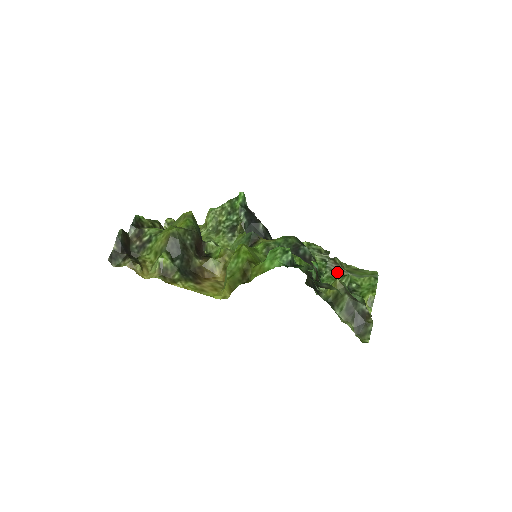
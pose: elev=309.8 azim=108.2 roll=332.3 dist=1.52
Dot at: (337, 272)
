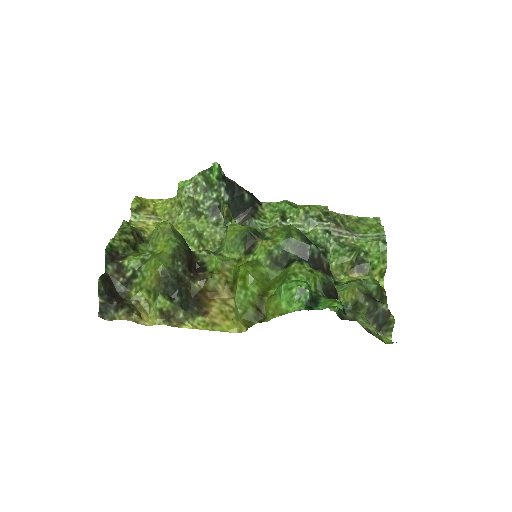
Dot at: (341, 240)
